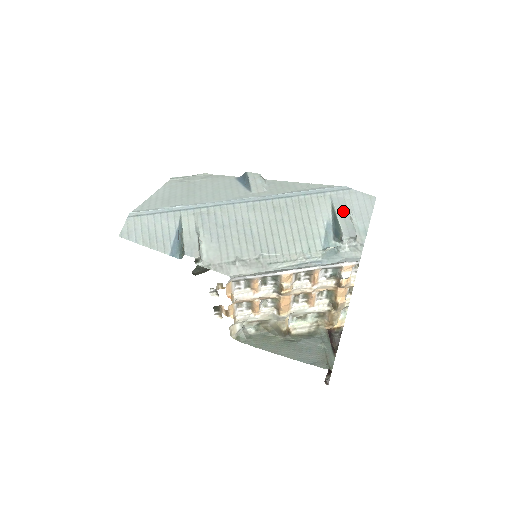
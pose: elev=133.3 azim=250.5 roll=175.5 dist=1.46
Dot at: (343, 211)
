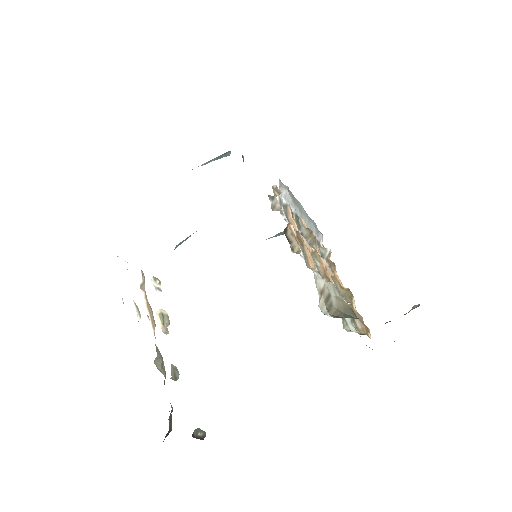
Dot at: occluded
